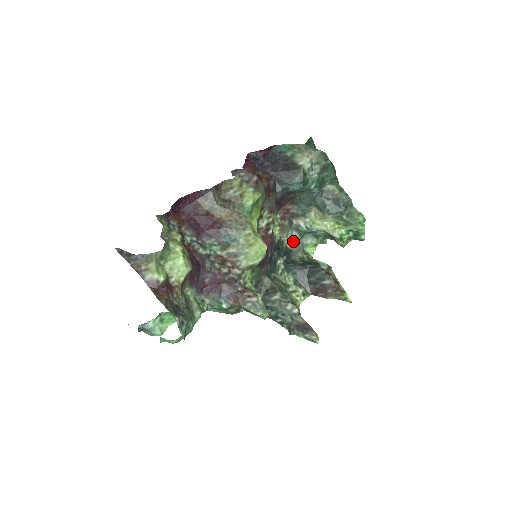
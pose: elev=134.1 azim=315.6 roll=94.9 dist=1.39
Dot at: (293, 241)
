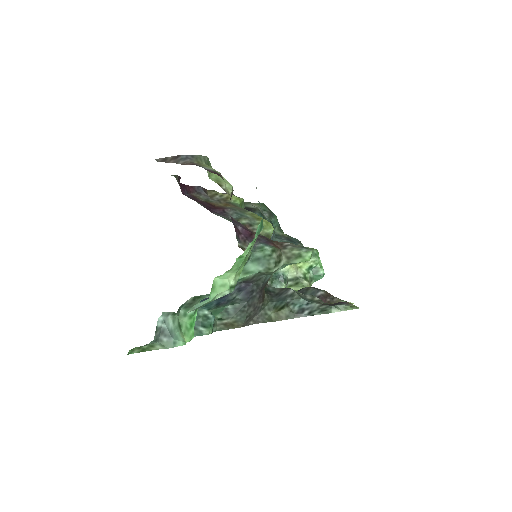
Dot at: occluded
